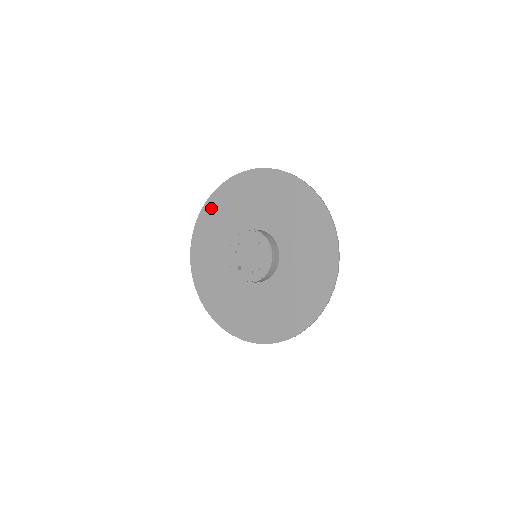
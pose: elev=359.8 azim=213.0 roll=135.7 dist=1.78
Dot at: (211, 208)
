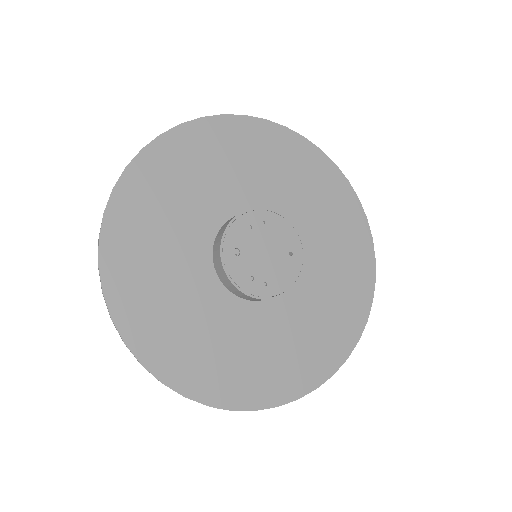
Dot at: (246, 131)
